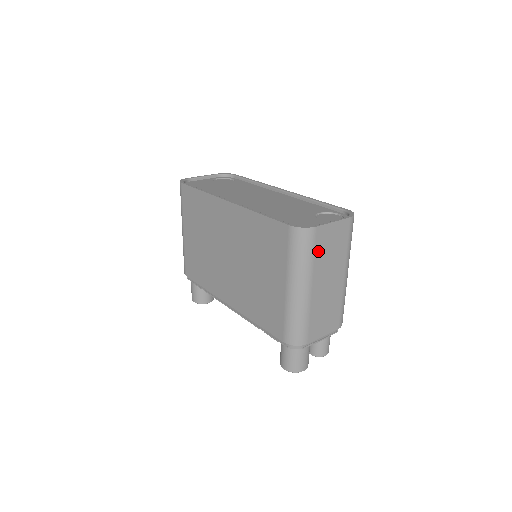
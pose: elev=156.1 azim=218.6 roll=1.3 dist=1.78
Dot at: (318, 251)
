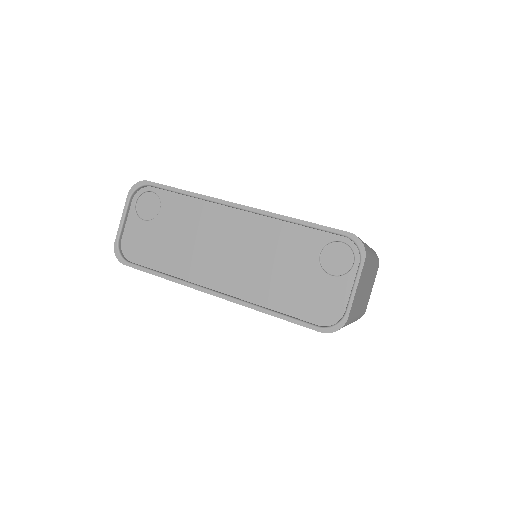
Dot at: (354, 310)
